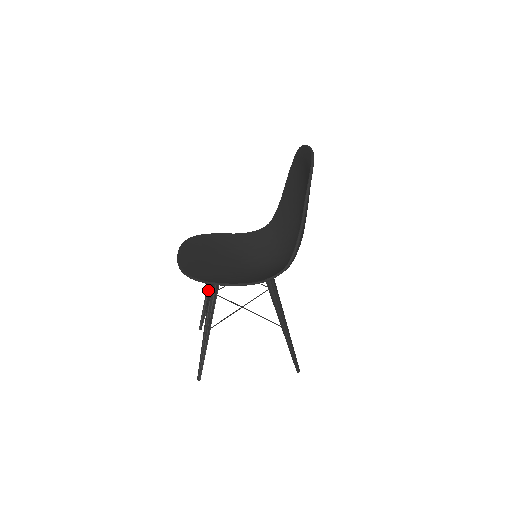
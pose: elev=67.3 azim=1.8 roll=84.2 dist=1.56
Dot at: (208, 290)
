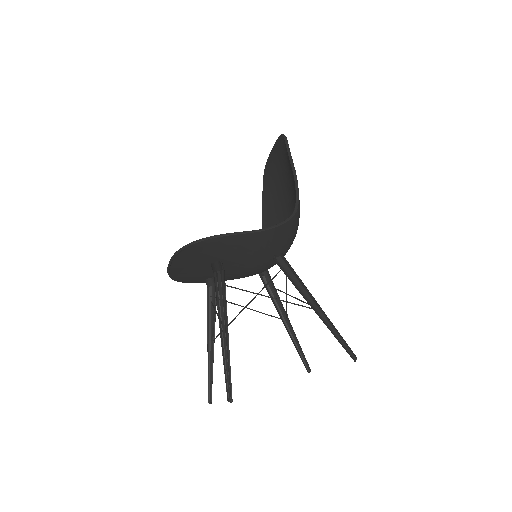
Dot at: (210, 331)
